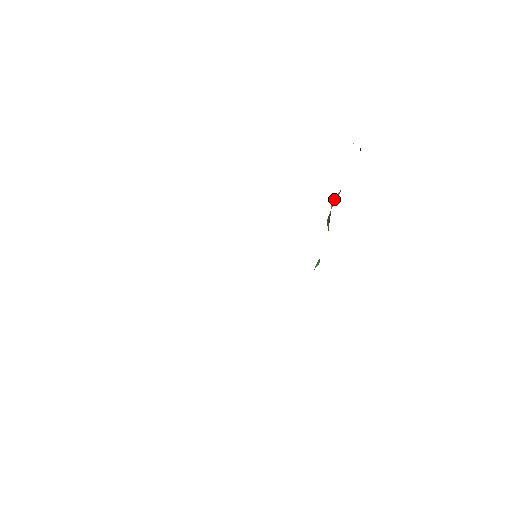
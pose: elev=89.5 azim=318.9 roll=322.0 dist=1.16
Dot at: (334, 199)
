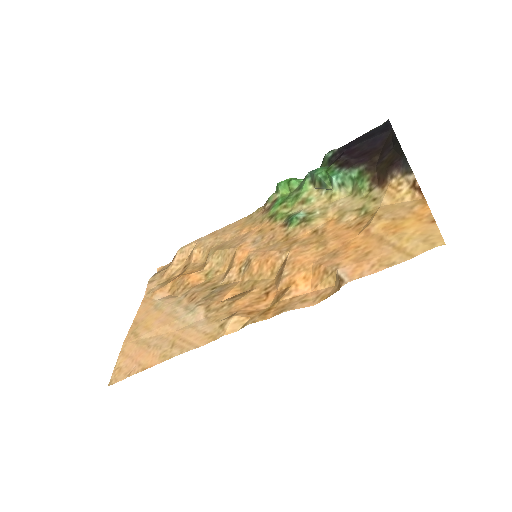
Dot at: (340, 180)
